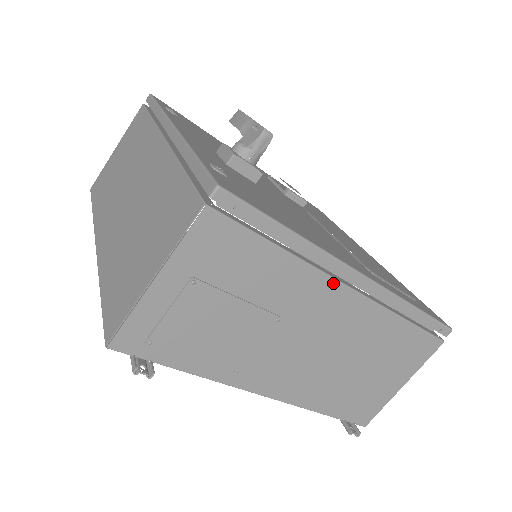
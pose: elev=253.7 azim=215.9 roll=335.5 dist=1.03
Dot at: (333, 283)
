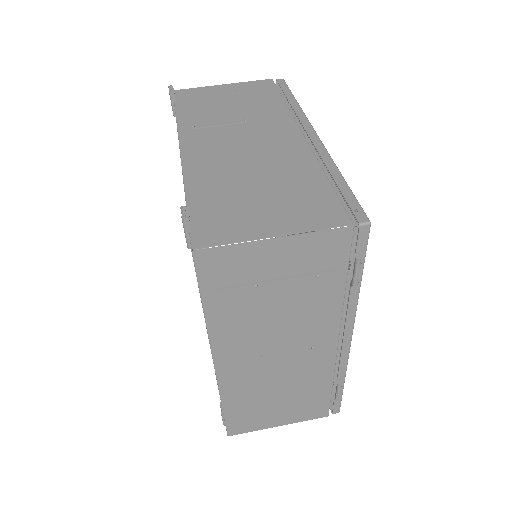
Dot at: (294, 125)
